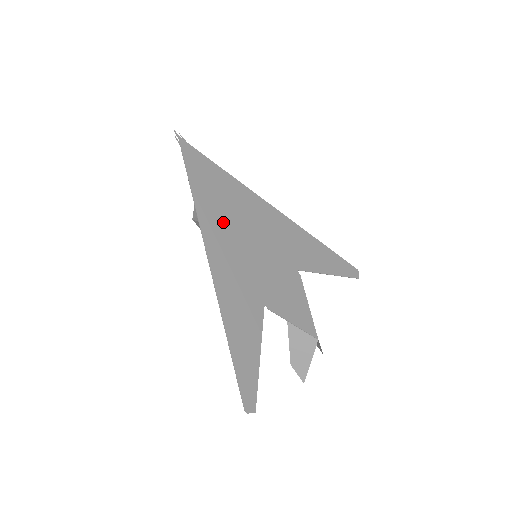
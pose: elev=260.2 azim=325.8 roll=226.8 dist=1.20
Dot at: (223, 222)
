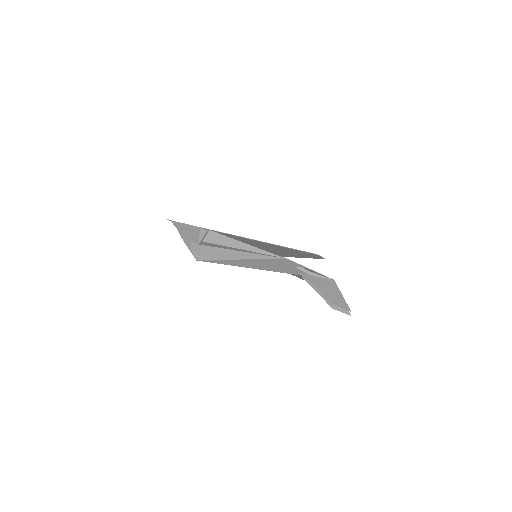
Dot at: occluded
